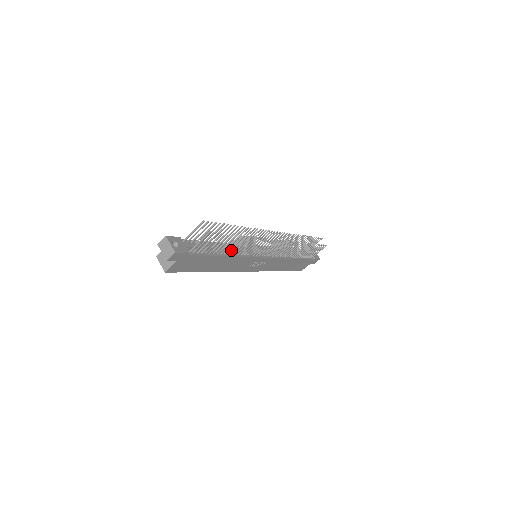
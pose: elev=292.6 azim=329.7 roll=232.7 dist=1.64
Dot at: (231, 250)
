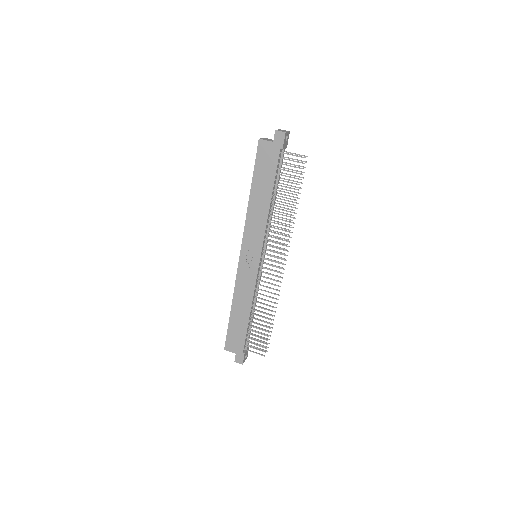
Dot at: (276, 205)
